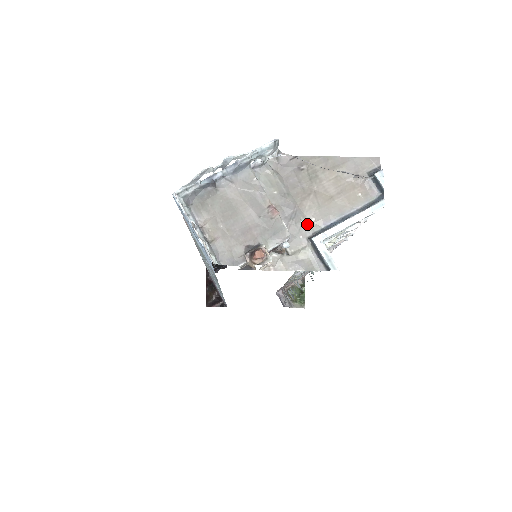
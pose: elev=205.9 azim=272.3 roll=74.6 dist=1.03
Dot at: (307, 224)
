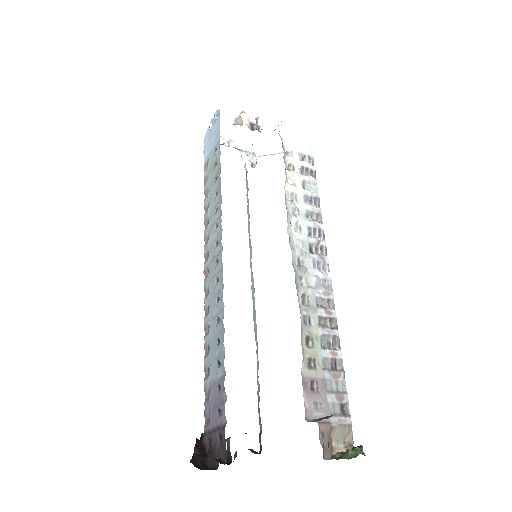
Dot at: occluded
